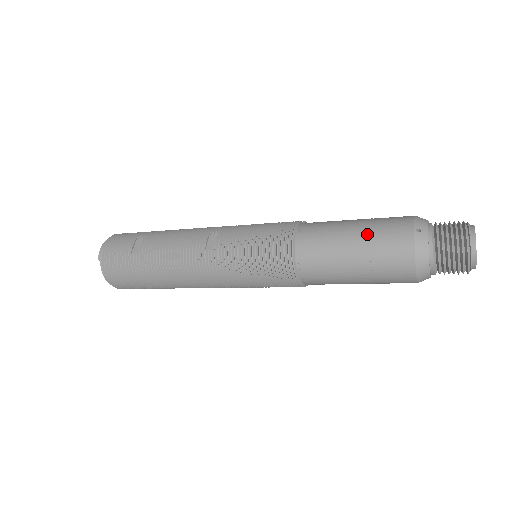
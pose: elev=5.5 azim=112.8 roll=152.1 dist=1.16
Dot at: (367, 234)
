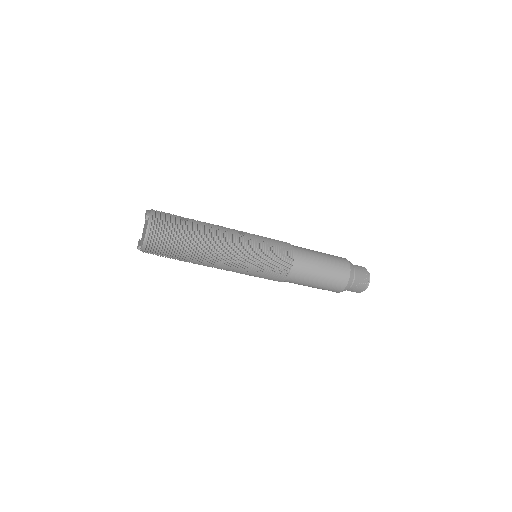
Dot at: (327, 255)
